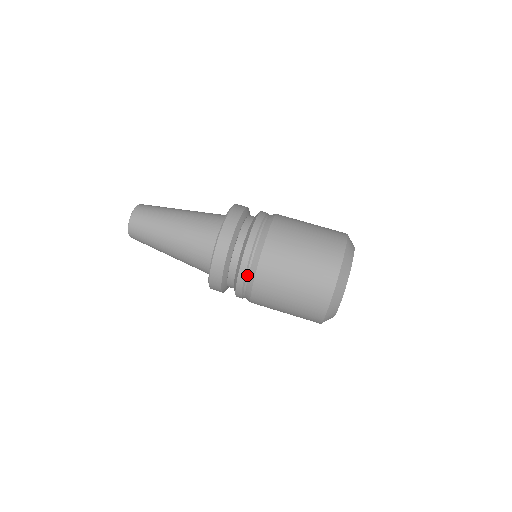
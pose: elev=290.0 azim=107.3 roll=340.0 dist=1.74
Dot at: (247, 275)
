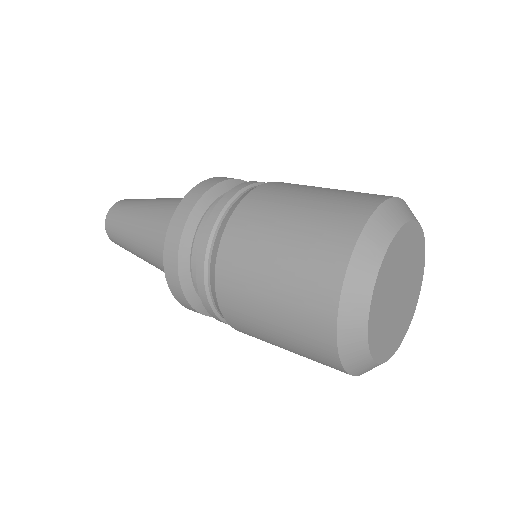
Dot at: (228, 209)
